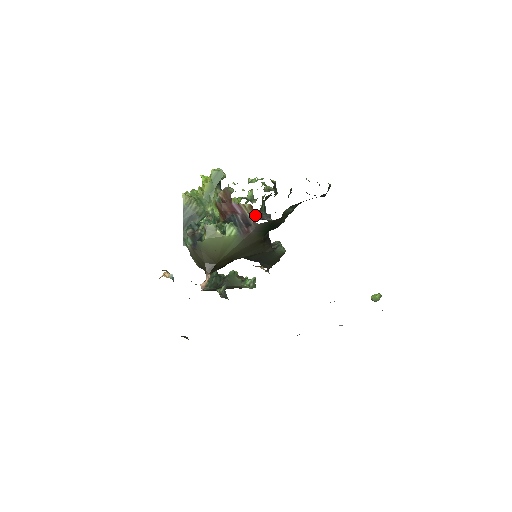
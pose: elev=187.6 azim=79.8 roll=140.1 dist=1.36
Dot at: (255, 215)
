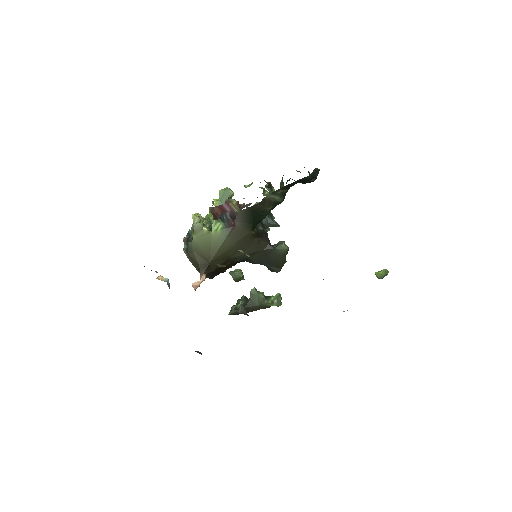
Dot at: (240, 208)
